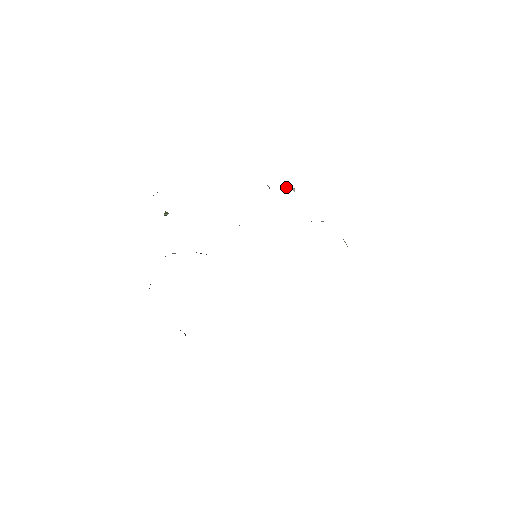
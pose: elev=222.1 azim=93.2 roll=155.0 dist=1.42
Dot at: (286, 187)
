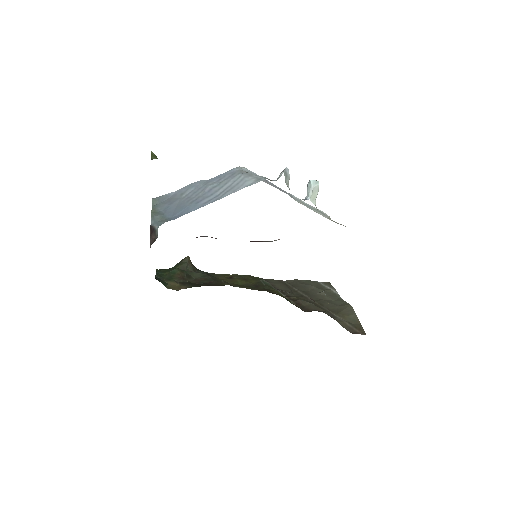
Dot at: (309, 188)
